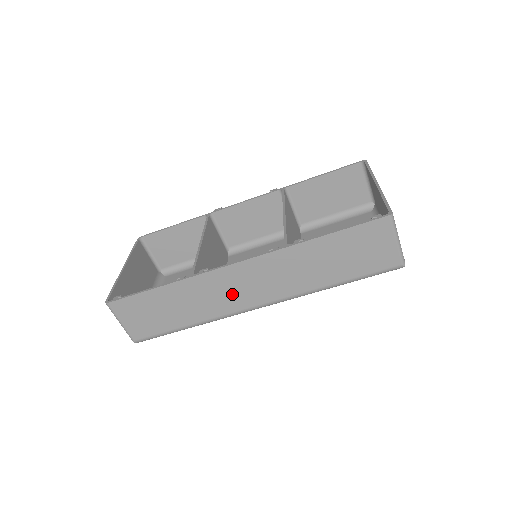
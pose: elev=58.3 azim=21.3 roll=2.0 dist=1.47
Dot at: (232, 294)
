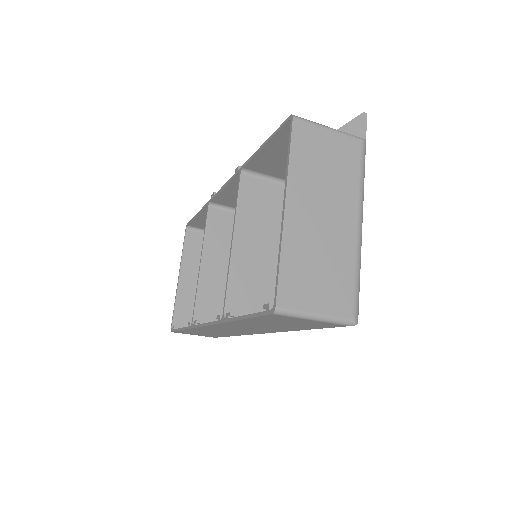
Dot at: (232, 331)
